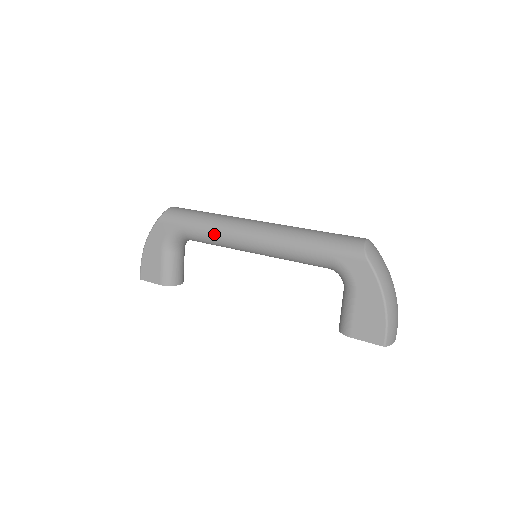
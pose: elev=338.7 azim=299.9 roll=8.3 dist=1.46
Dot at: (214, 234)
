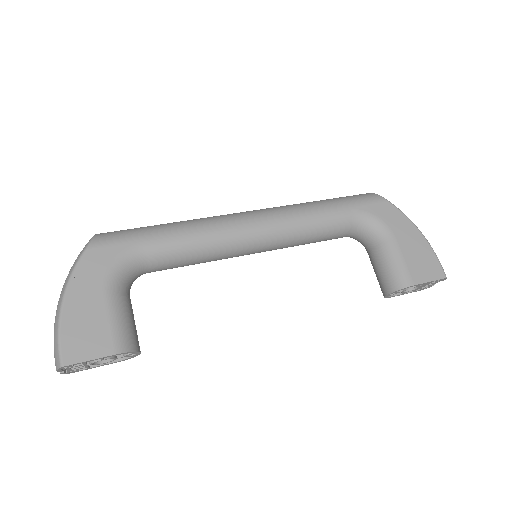
Dot at: (200, 234)
